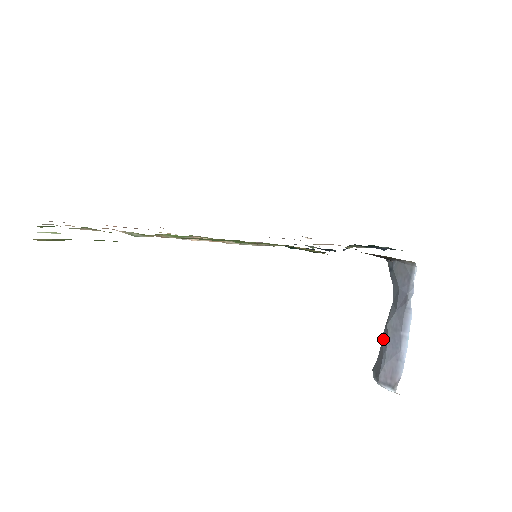
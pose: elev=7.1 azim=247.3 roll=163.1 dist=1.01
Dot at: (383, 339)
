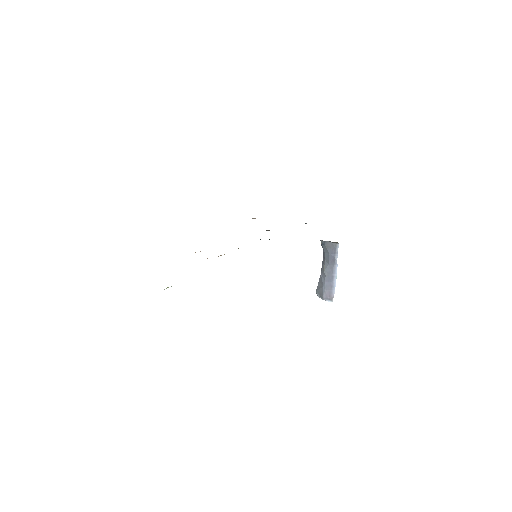
Dot at: (321, 277)
